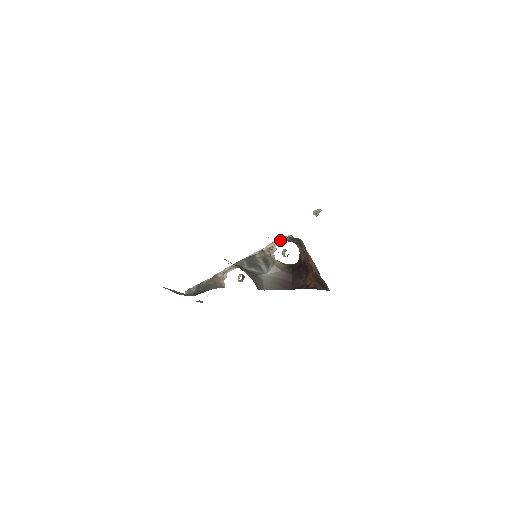
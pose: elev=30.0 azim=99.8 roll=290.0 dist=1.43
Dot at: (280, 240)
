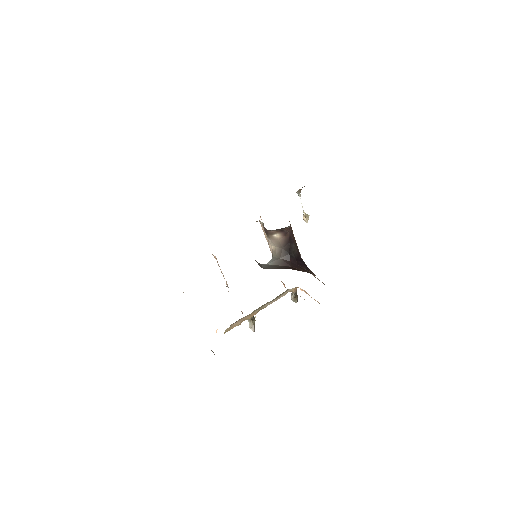
Dot at: occluded
